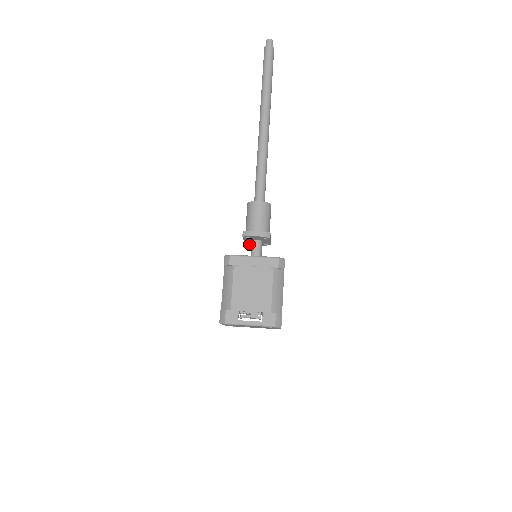
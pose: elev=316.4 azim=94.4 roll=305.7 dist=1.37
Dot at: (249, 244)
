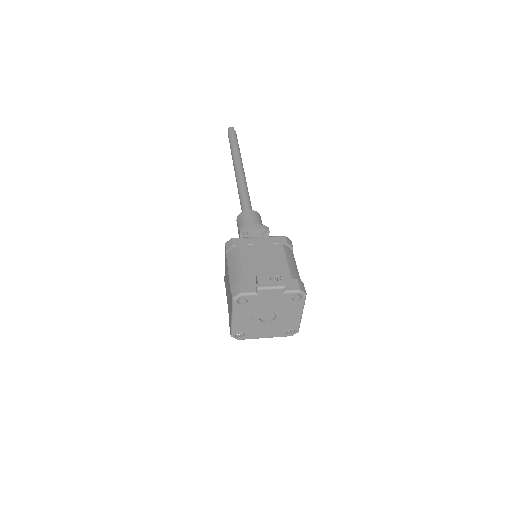
Dot at: occluded
